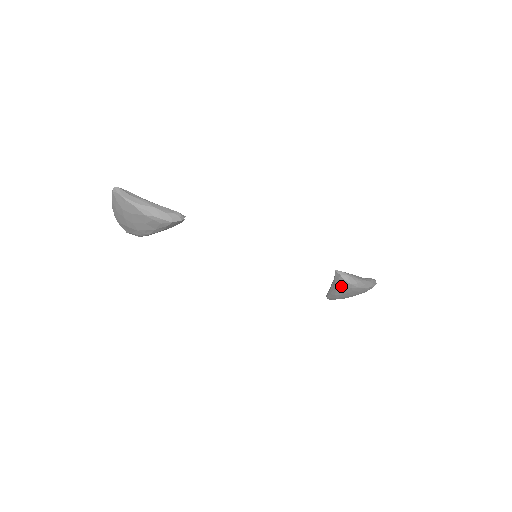
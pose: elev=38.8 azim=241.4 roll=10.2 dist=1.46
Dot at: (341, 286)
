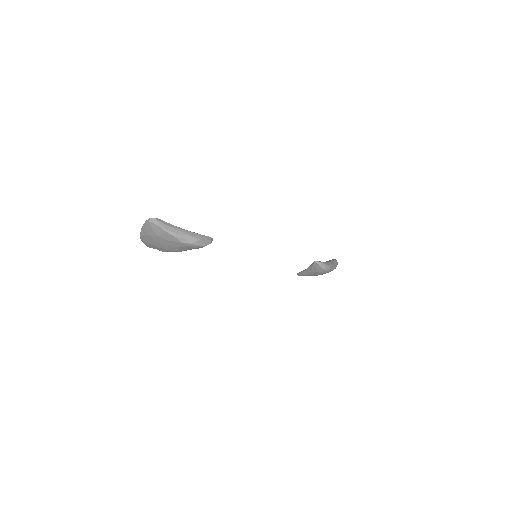
Dot at: (317, 271)
